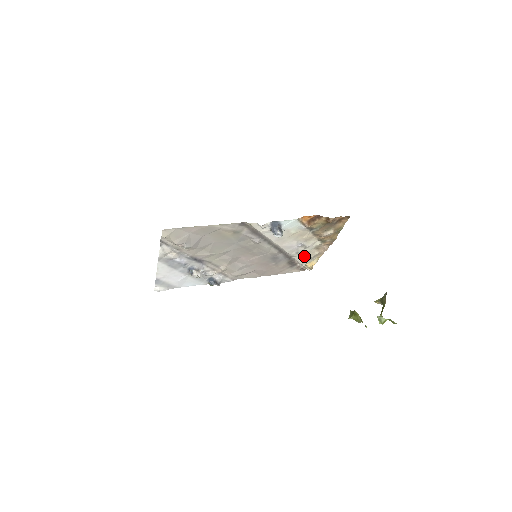
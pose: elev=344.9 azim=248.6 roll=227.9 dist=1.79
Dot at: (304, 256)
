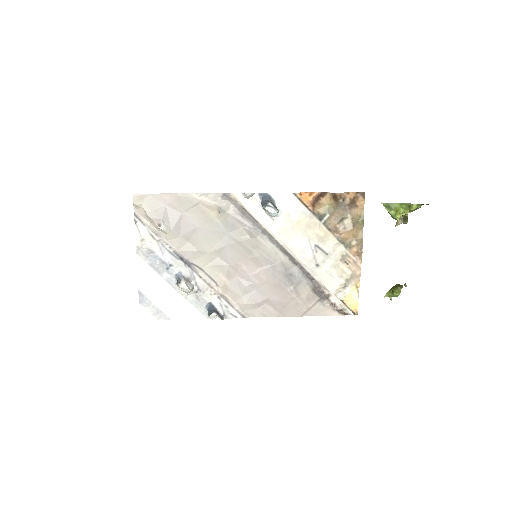
Dot at: (331, 277)
